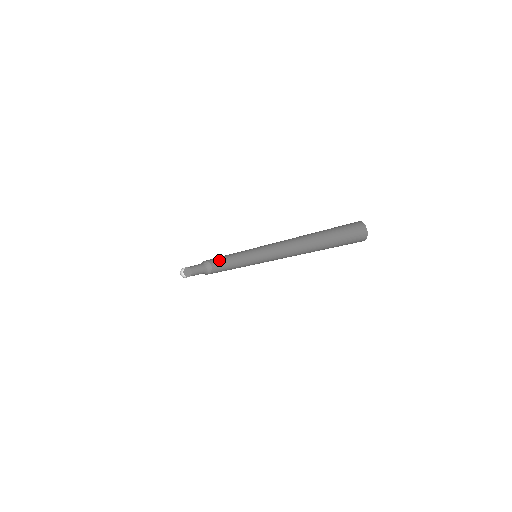
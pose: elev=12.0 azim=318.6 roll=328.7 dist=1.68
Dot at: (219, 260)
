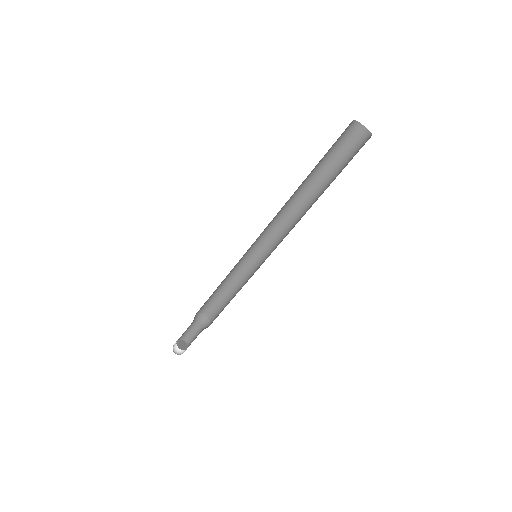
Dot at: (219, 306)
